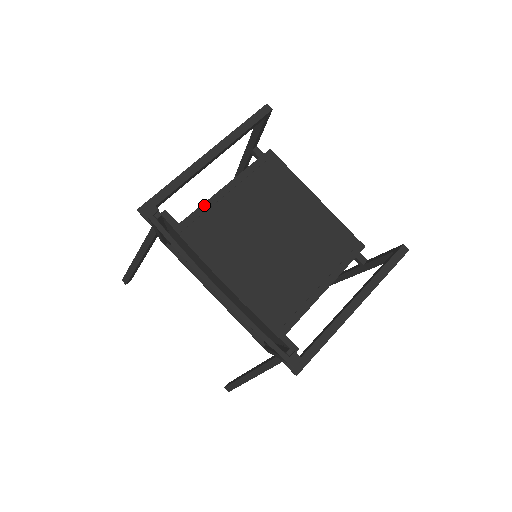
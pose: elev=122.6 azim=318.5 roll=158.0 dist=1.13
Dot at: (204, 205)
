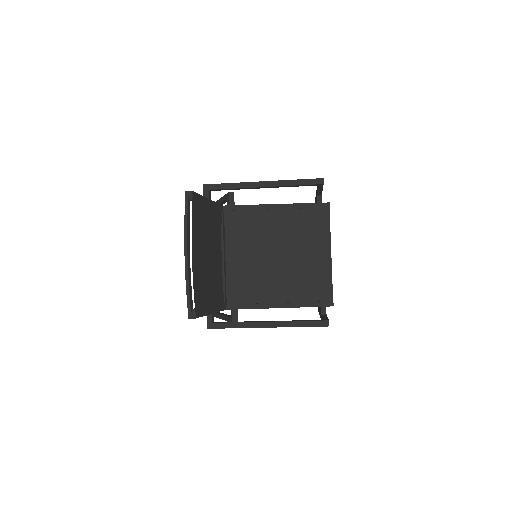
Dot at: (258, 206)
